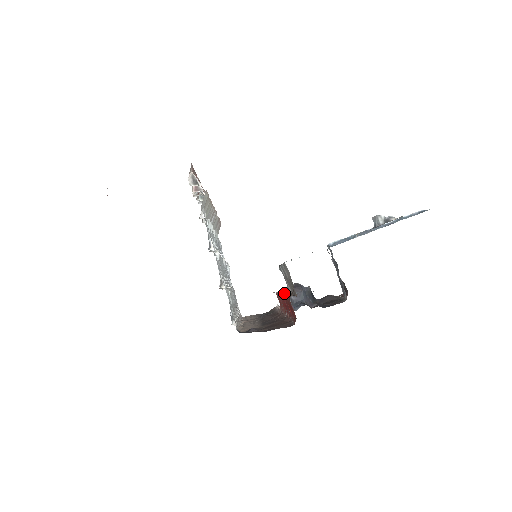
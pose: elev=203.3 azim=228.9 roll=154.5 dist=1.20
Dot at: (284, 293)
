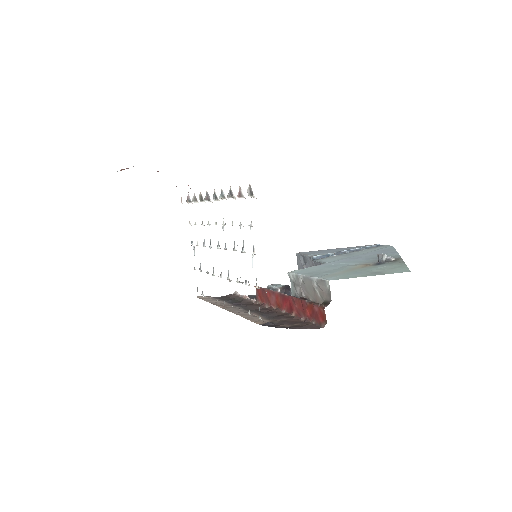
Dot at: (293, 296)
